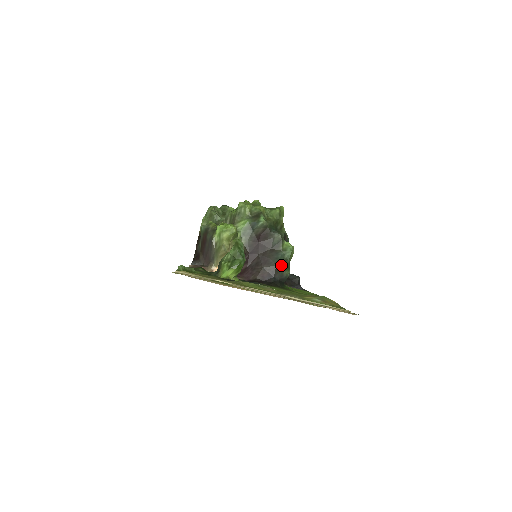
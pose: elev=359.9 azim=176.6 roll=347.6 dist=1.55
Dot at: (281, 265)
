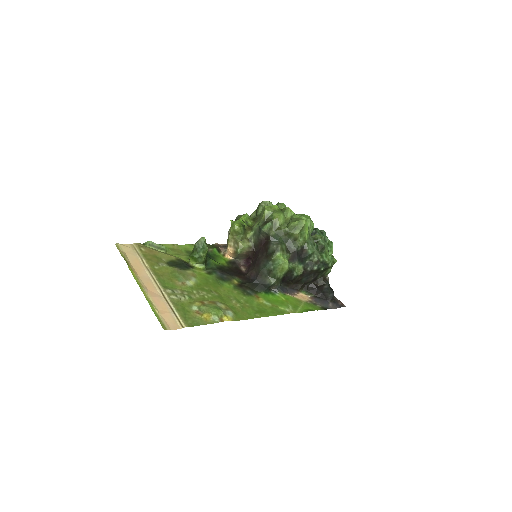
Dot at: (266, 272)
